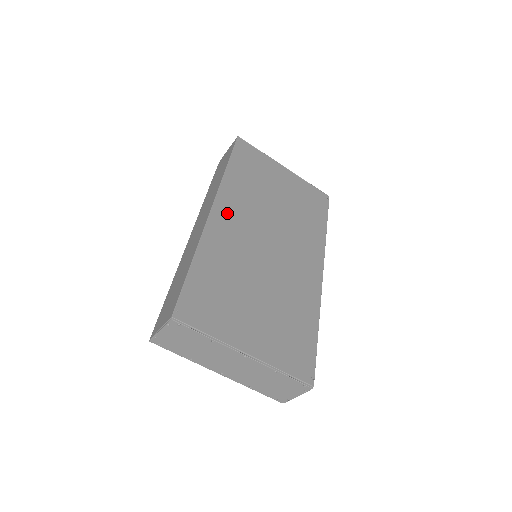
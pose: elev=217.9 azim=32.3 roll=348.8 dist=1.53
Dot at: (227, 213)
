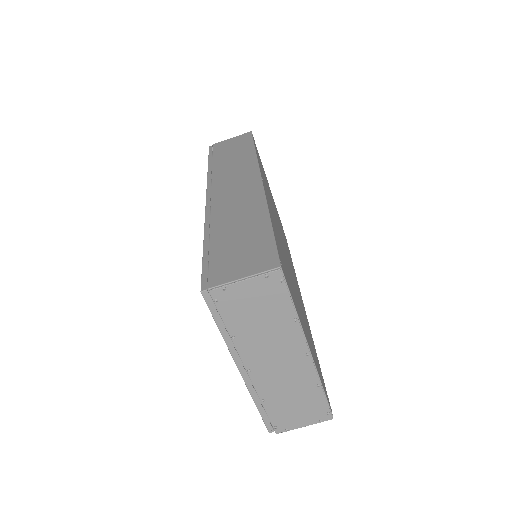
Dot at: occluded
